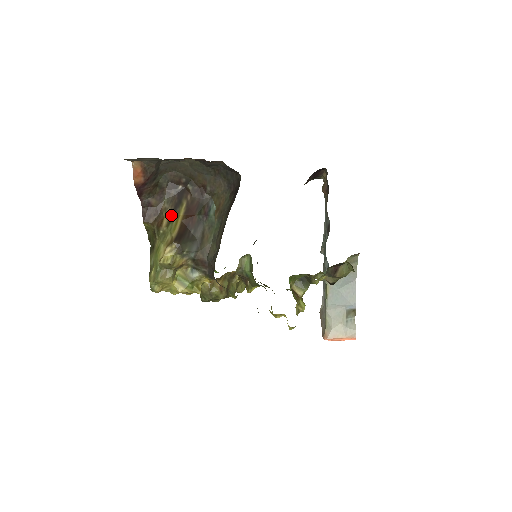
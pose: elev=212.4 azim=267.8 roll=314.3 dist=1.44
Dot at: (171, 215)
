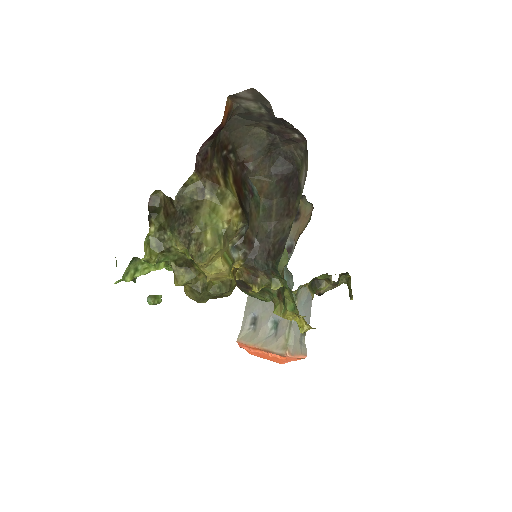
Dot at: (224, 177)
